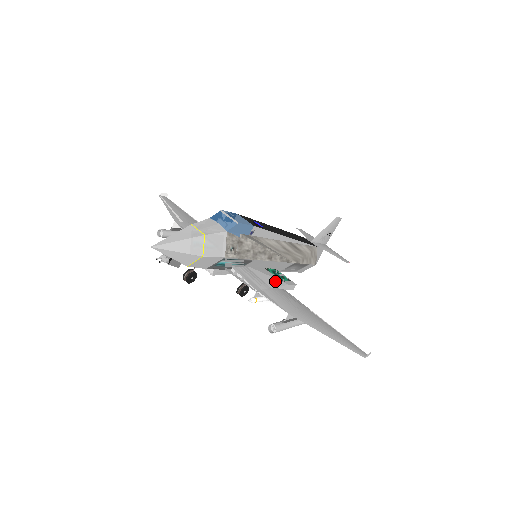
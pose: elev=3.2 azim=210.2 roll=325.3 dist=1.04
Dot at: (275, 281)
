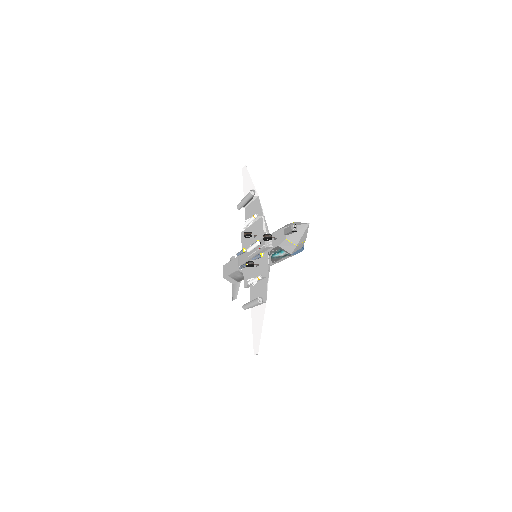
Dot at: occluded
